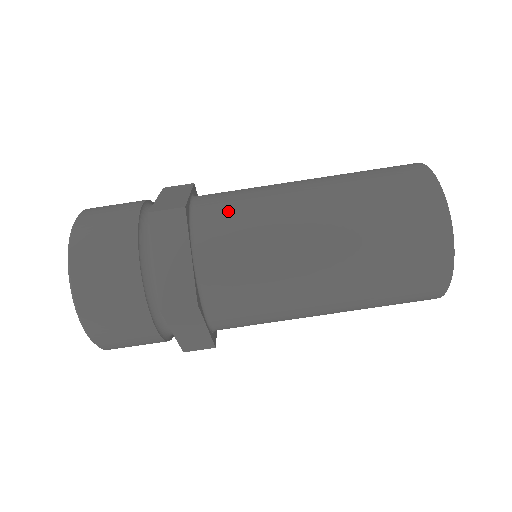
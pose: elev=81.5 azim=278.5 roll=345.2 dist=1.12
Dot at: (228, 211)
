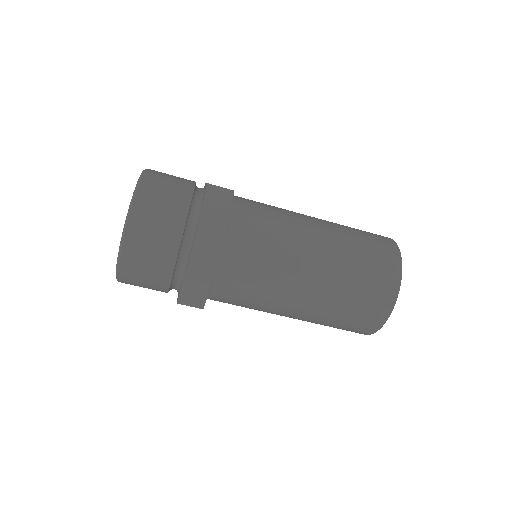
Dot at: (250, 259)
